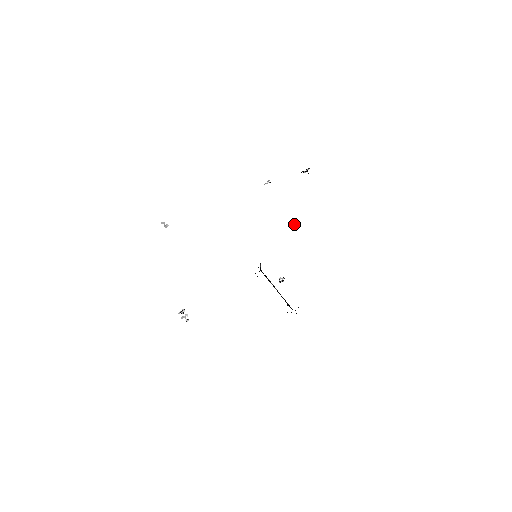
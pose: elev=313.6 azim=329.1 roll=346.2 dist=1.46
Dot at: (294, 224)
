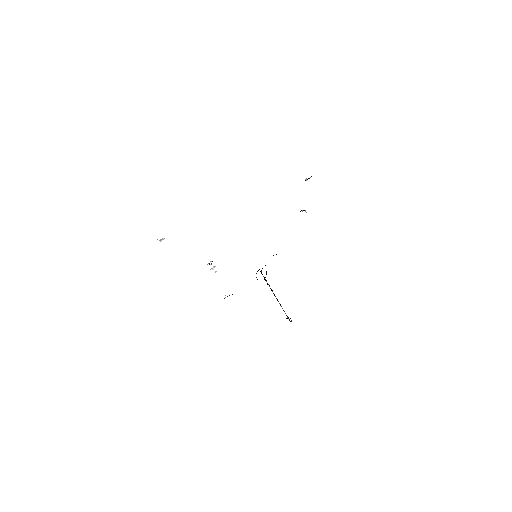
Dot at: occluded
